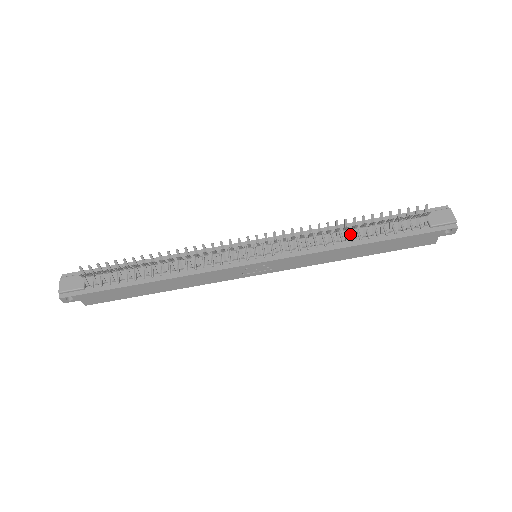
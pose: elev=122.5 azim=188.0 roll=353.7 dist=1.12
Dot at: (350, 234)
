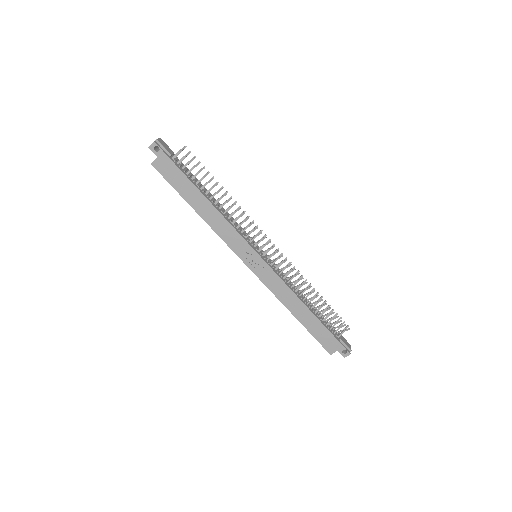
Dot at: (306, 300)
